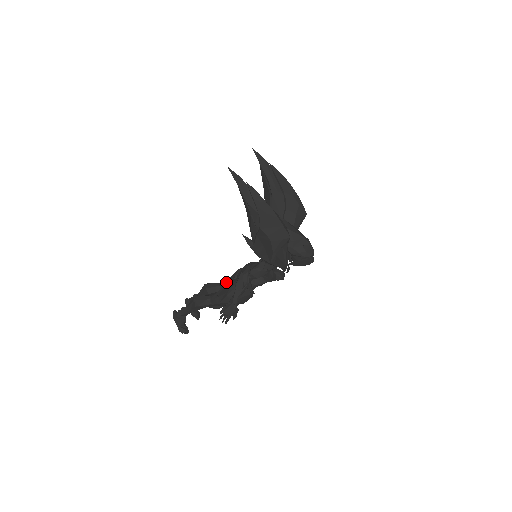
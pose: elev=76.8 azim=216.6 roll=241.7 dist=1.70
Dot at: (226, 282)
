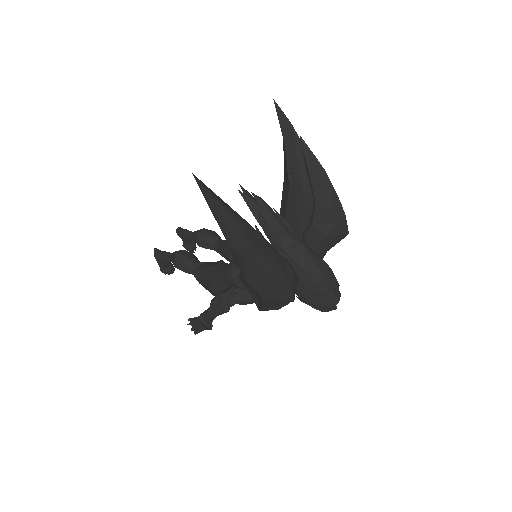
Dot at: (221, 246)
